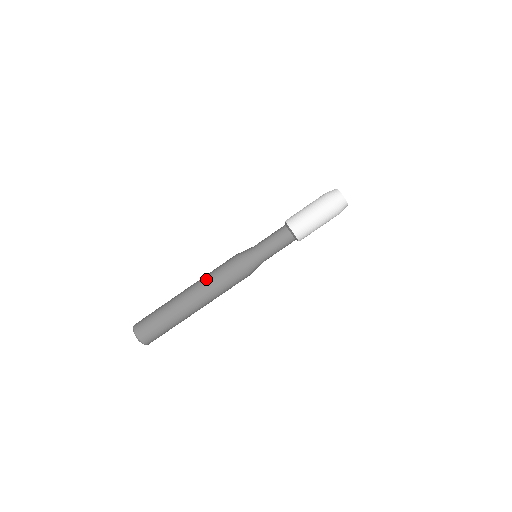
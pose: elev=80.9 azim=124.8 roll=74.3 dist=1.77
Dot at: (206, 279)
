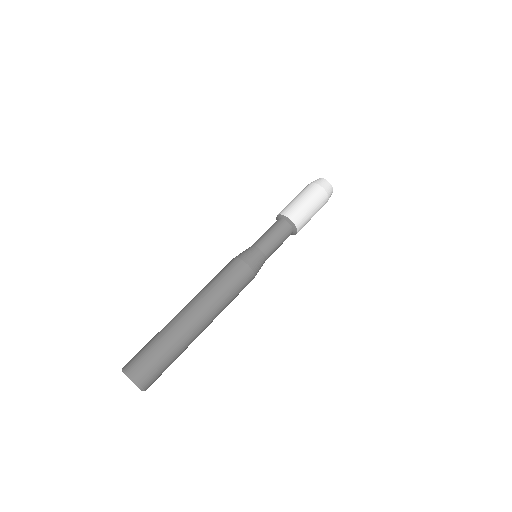
Dot at: occluded
